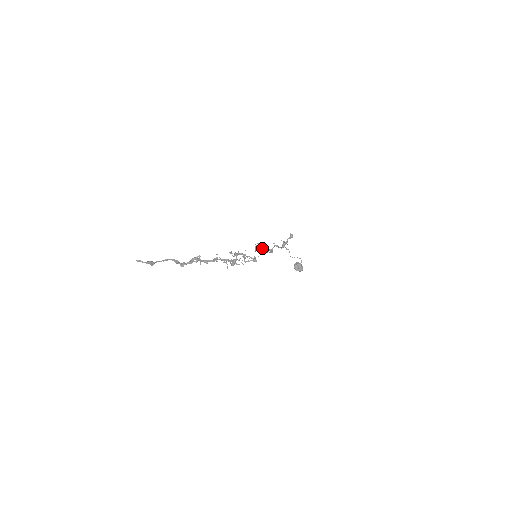
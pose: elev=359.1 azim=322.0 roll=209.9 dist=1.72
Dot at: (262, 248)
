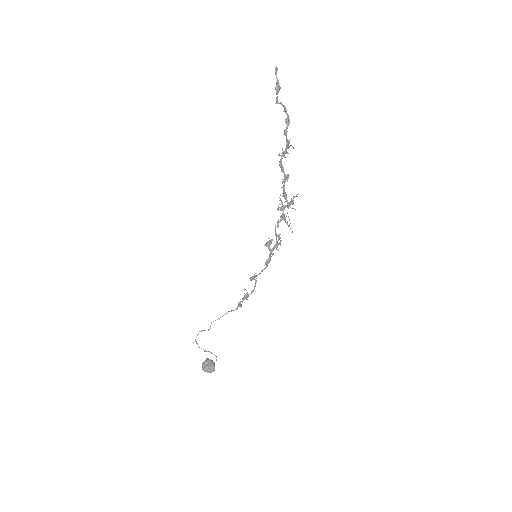
Dot at: (277, 245)
